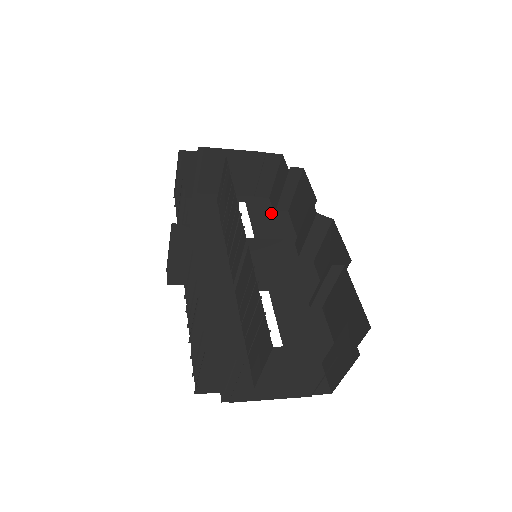
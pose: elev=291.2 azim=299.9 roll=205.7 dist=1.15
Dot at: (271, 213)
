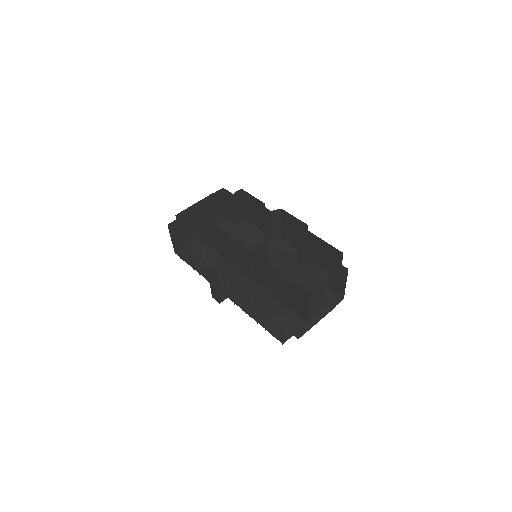
Dot at: (236, 226)
